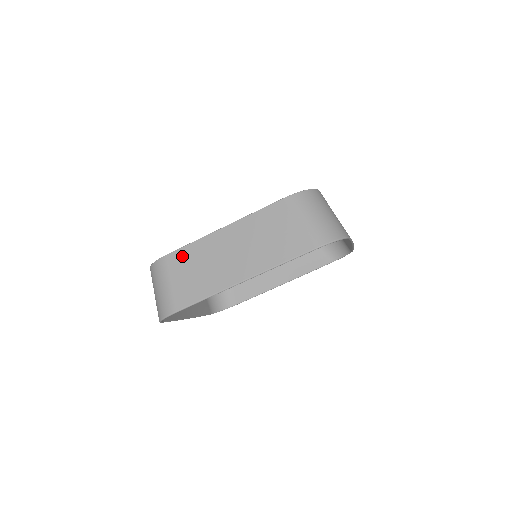
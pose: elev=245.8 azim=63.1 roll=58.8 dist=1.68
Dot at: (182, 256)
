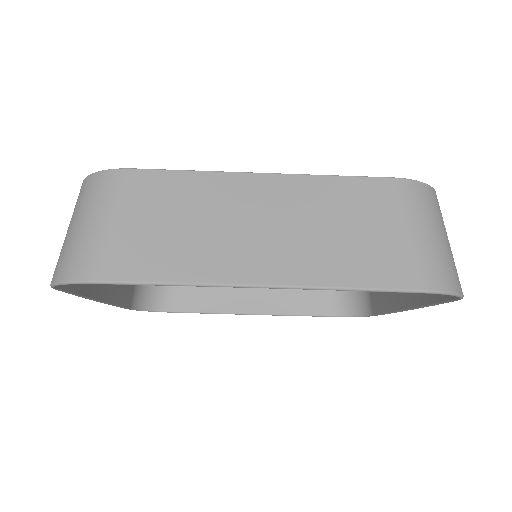
Dot at: (161, 185)
